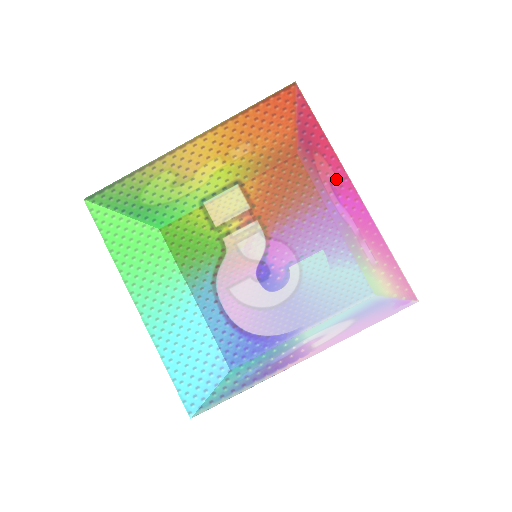
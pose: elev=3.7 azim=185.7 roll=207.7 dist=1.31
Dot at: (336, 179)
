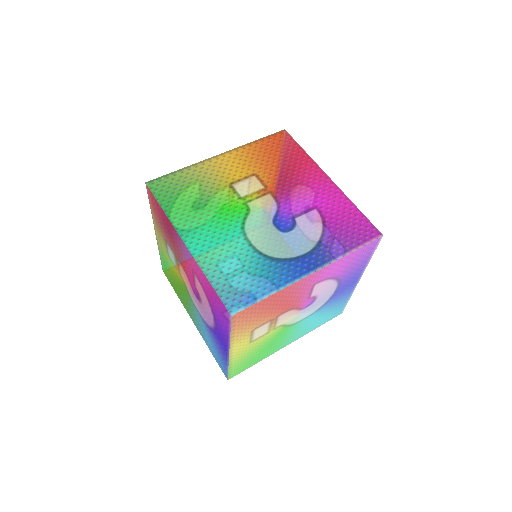
Dot at: (317, 174)
